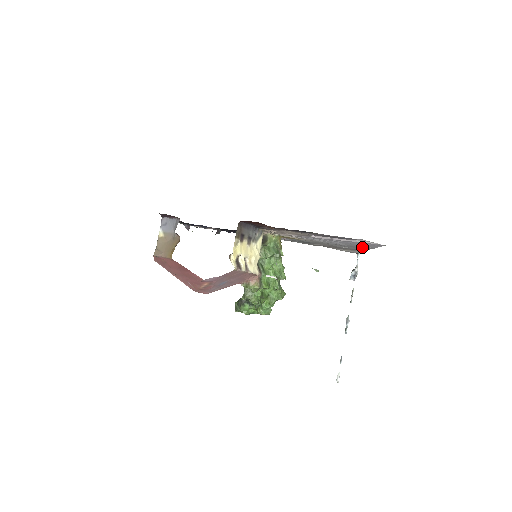
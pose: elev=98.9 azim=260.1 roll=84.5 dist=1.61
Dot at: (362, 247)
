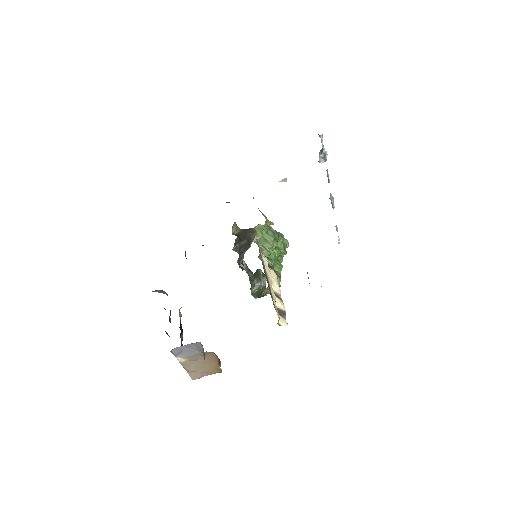
Dot at: occluded
